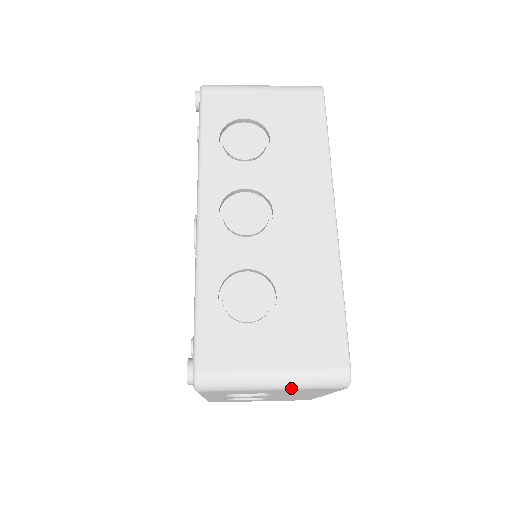
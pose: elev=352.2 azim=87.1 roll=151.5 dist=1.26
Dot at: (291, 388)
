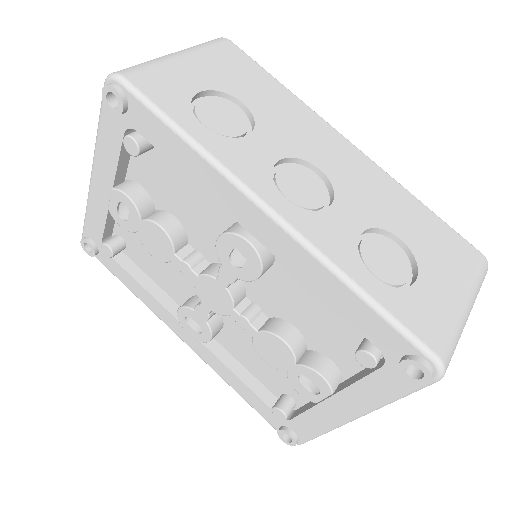
Dot at: (472, 307)
